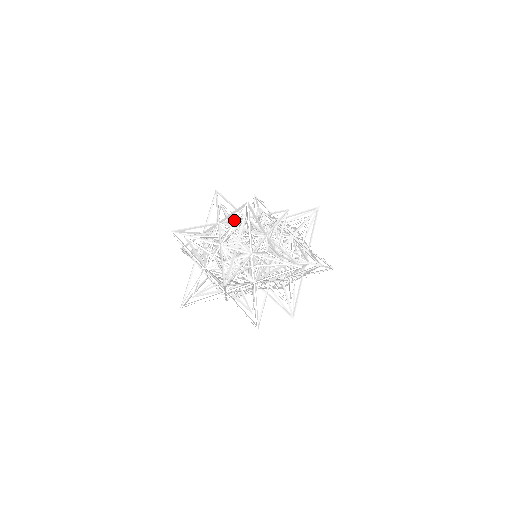
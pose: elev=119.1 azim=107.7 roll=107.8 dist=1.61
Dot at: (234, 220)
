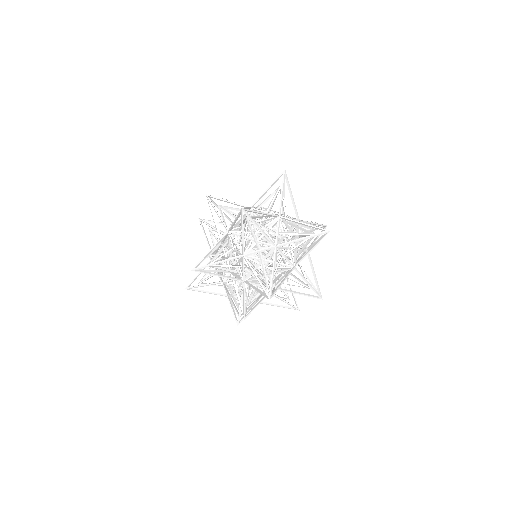
Dot at: occluded
